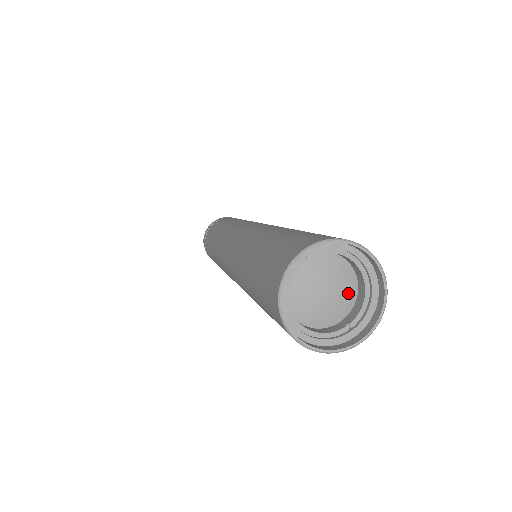
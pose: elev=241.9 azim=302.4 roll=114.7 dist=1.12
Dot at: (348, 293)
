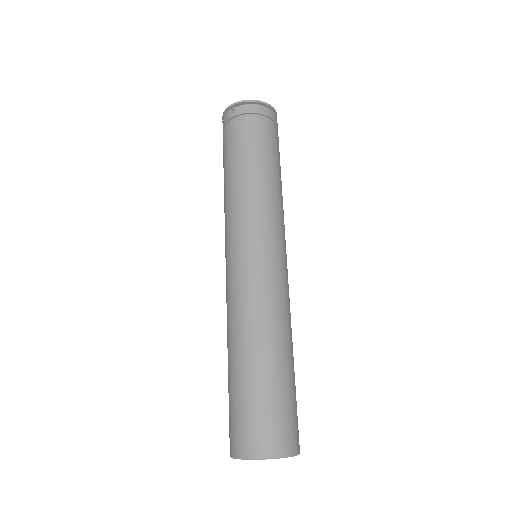
Dot at: occluded
